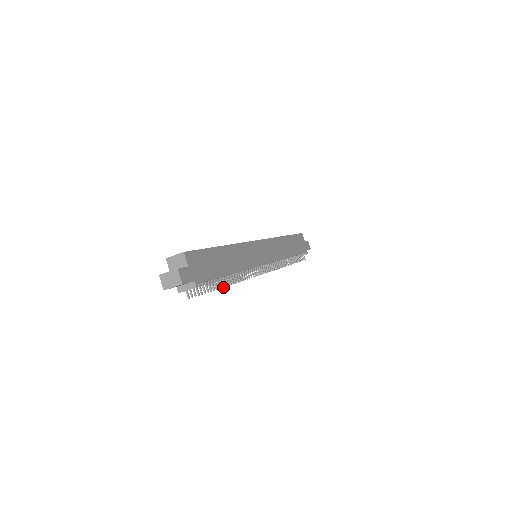
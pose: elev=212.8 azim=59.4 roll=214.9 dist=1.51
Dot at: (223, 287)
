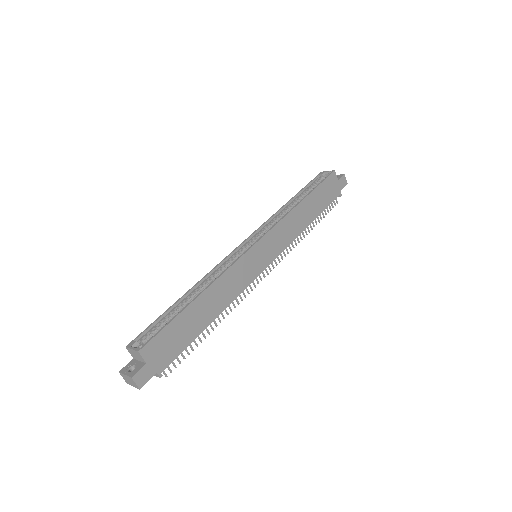
Dot at: (201, 342)
